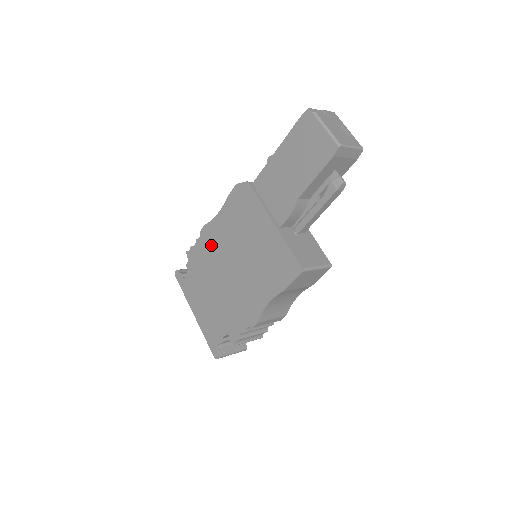
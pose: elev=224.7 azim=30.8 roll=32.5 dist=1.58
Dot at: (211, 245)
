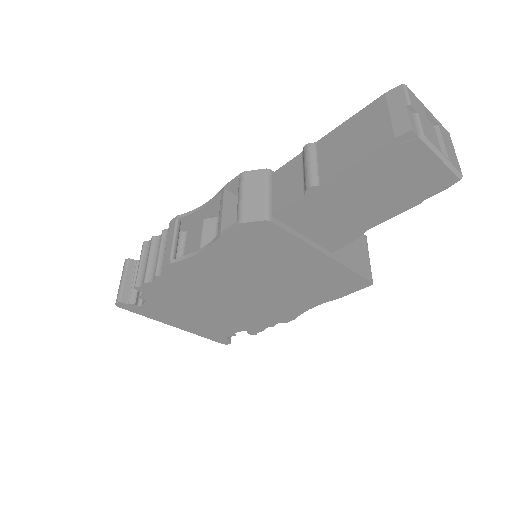
Dot at: (193, 279)
